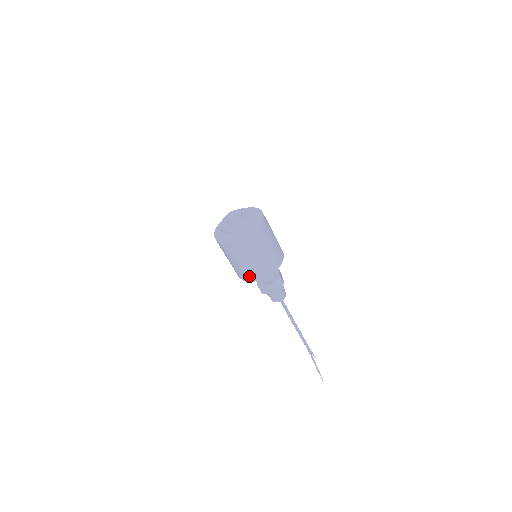
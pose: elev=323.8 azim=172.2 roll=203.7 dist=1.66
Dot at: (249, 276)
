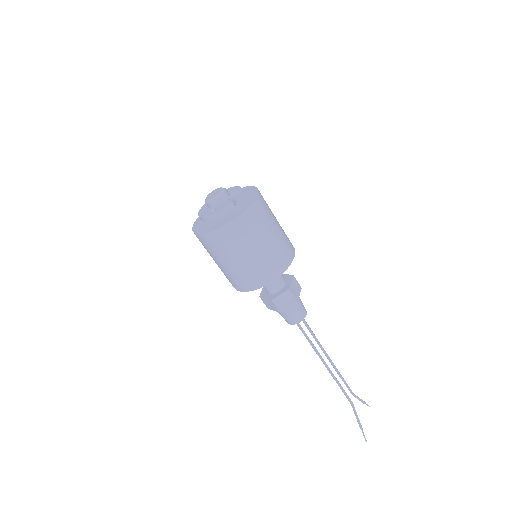
Dot at: (234, 283)
